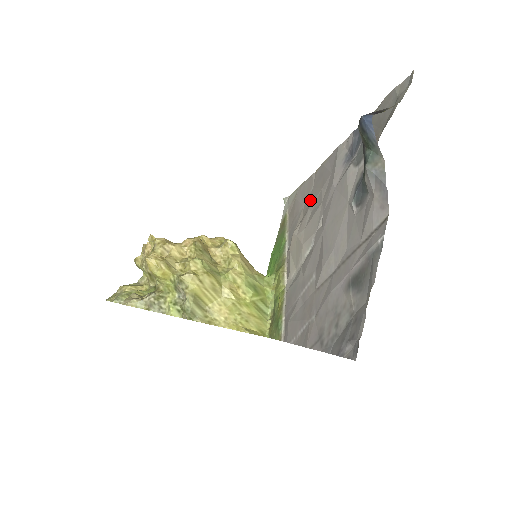
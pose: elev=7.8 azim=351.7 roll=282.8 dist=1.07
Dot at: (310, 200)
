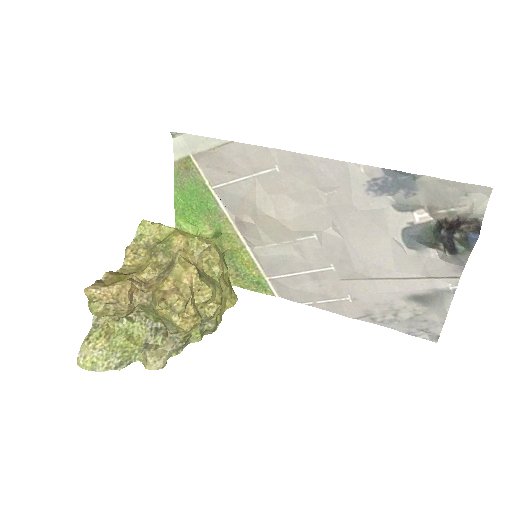
Dot at: (283, 184)
